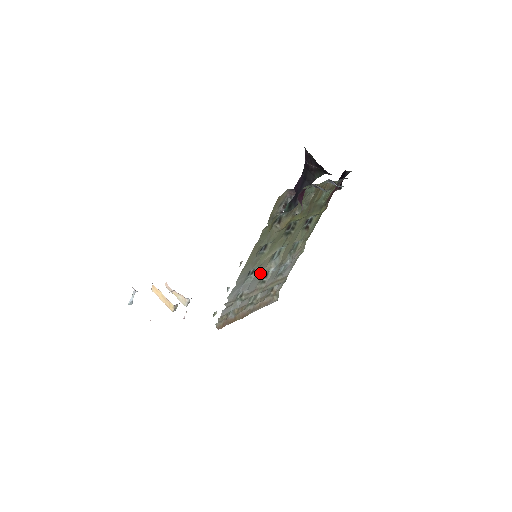
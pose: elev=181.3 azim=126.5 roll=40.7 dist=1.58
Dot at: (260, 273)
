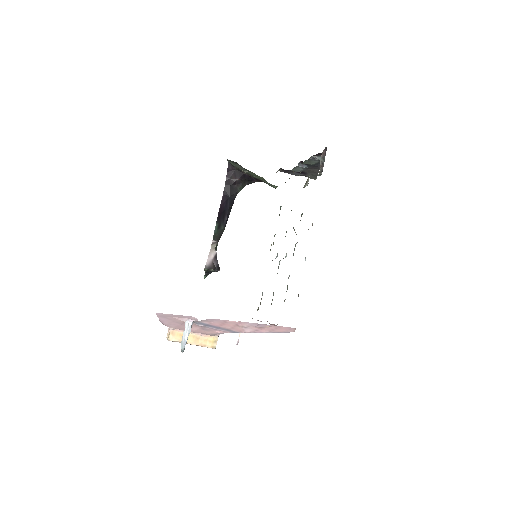
Dot at: occluded
